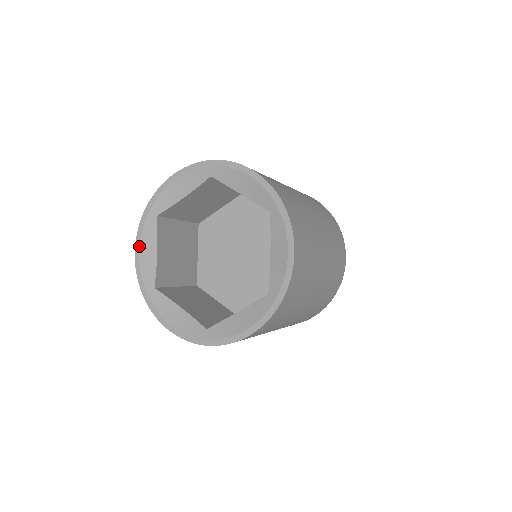
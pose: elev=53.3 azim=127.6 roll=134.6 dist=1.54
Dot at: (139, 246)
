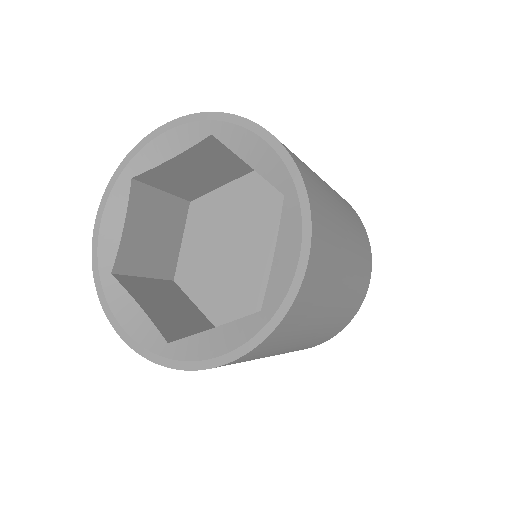
Dot at: (116, 321)
